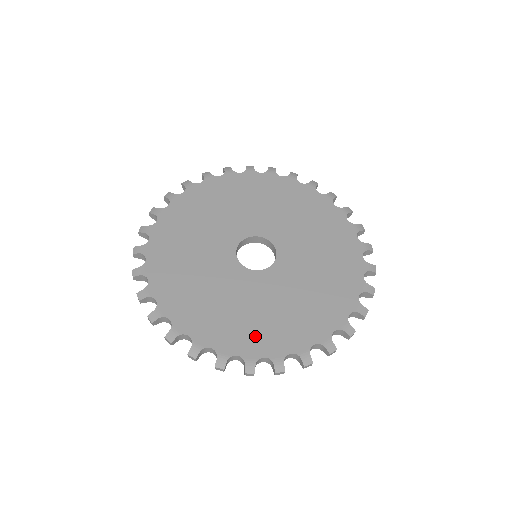
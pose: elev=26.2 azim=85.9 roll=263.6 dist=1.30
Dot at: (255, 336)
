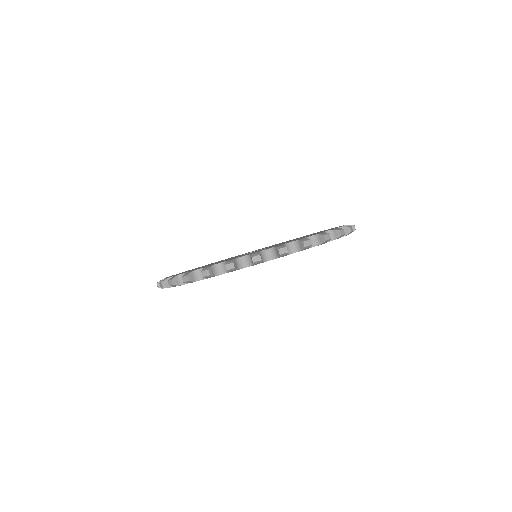
Dot at: occluded
